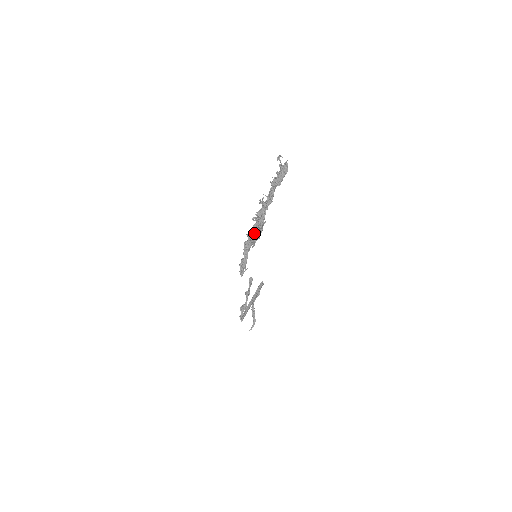
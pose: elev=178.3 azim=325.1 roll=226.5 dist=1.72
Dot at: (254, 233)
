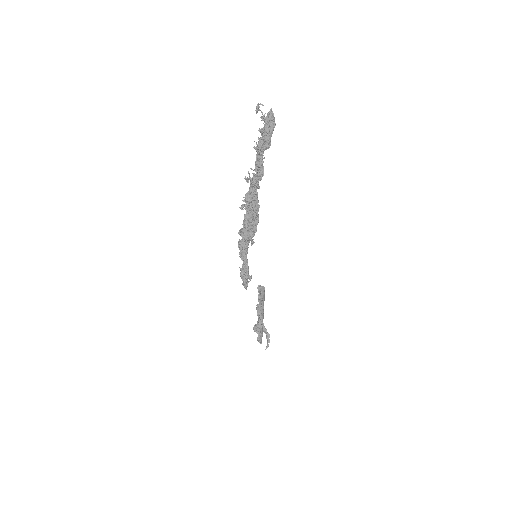
Dot at: (248, 226)
